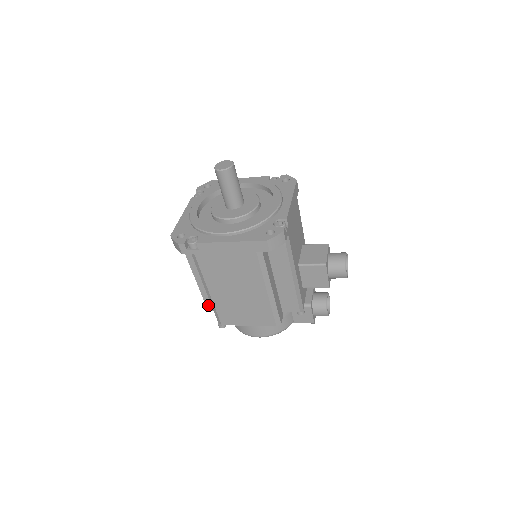
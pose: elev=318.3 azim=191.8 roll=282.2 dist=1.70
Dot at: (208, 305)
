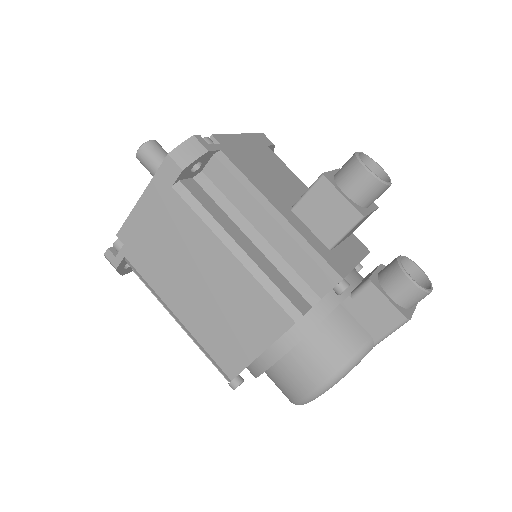
Dot at: occluded
